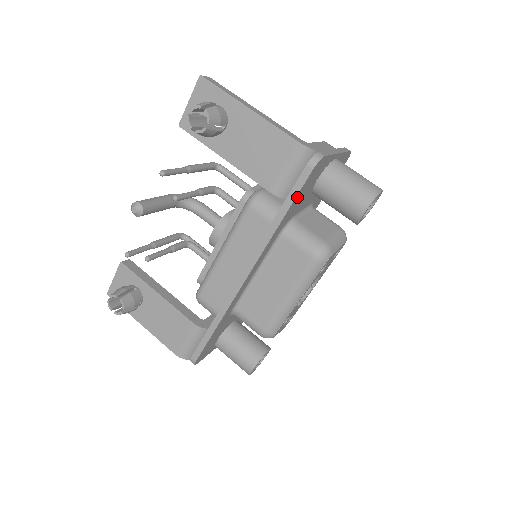
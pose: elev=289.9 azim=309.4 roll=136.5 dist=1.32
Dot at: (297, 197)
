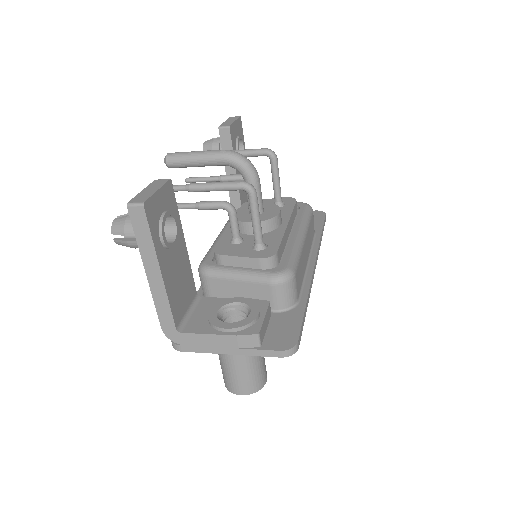
Dot at: occluded
